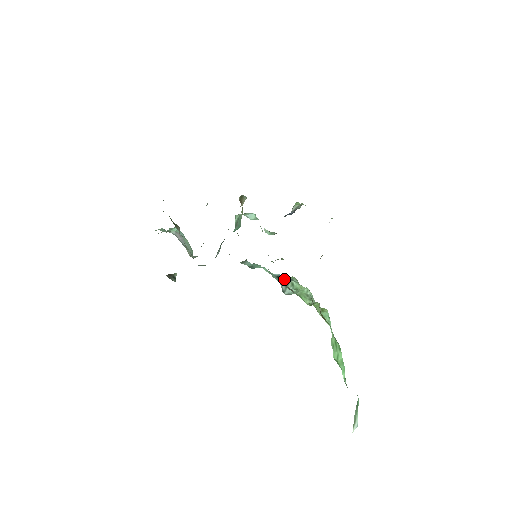
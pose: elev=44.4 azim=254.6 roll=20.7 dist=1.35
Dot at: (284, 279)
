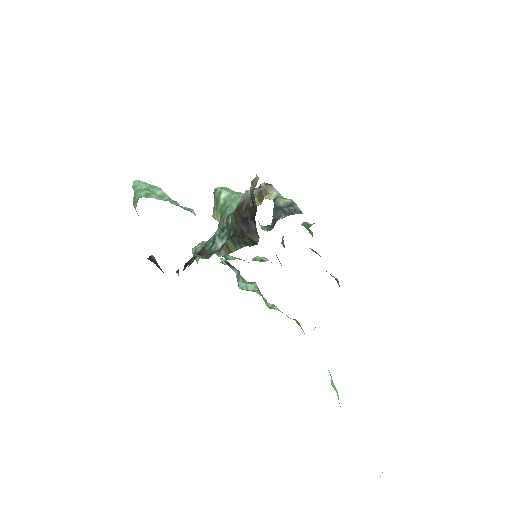
Dot at: (234, 268)
